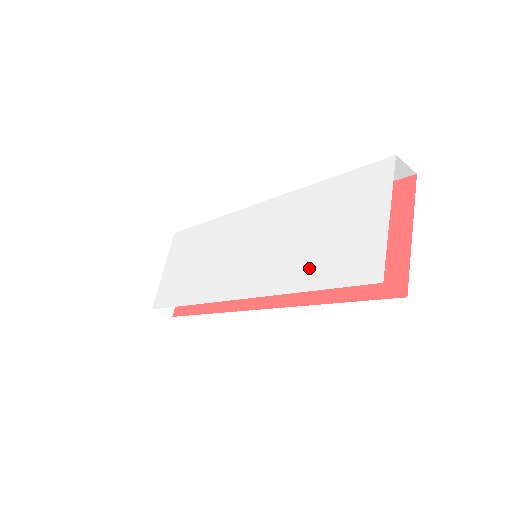
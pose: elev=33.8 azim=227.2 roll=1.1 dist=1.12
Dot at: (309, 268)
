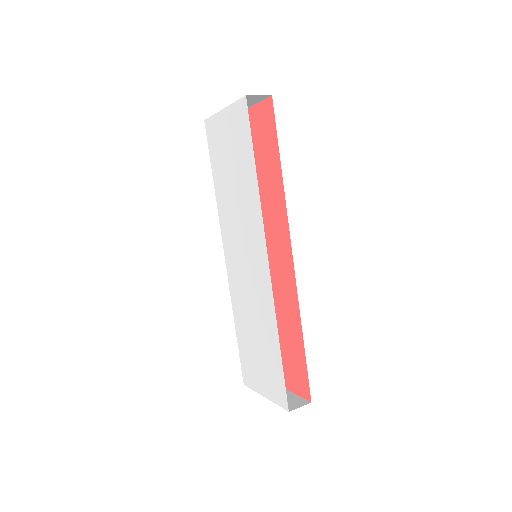
Dot at: (243, 333)
